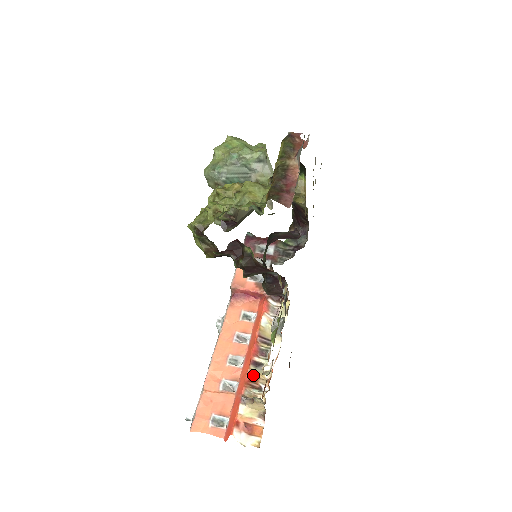
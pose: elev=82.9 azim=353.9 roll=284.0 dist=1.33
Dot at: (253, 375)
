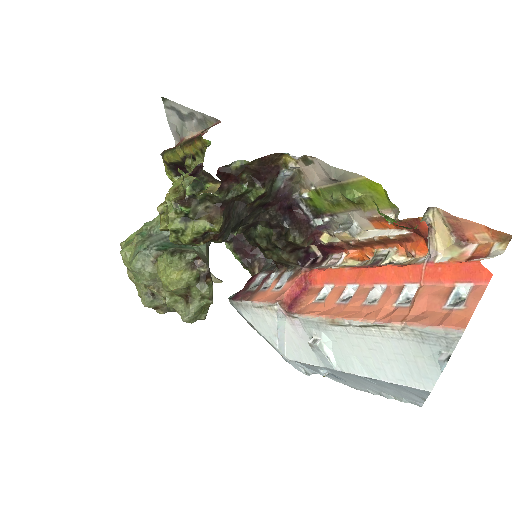
Dot at: (400, 265)
